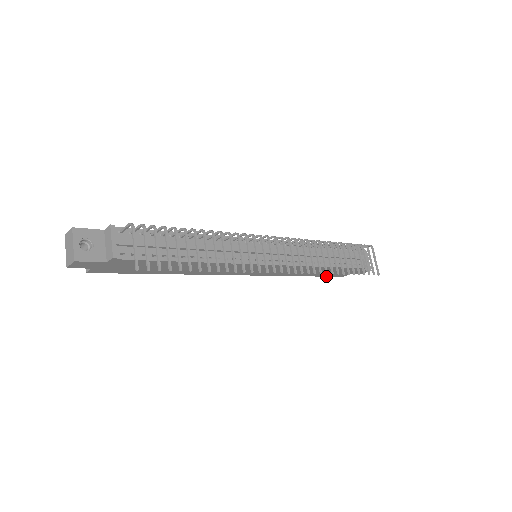
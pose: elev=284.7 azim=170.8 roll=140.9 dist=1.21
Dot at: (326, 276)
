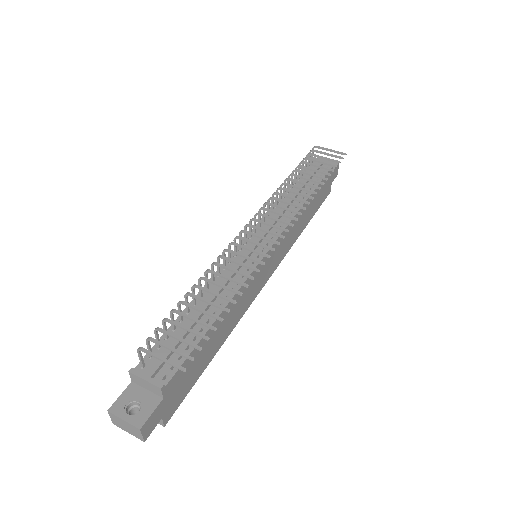
Dot at: (319, 207)
